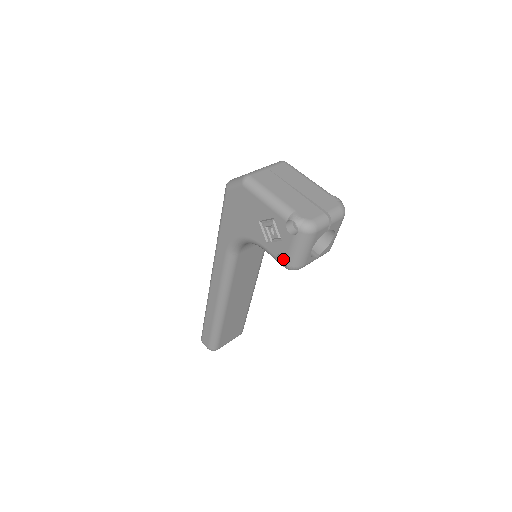
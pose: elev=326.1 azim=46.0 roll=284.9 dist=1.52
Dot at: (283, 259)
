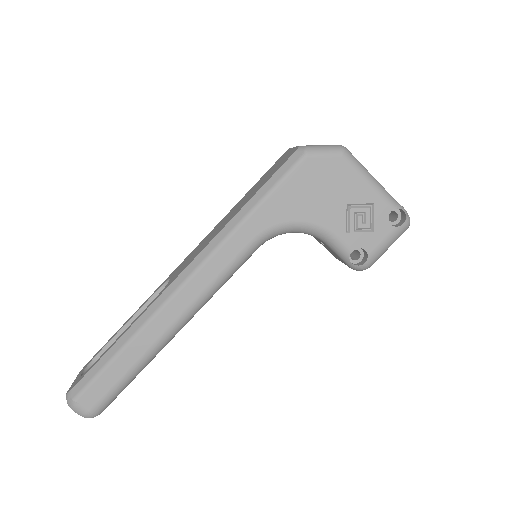
Dot at: occluded
